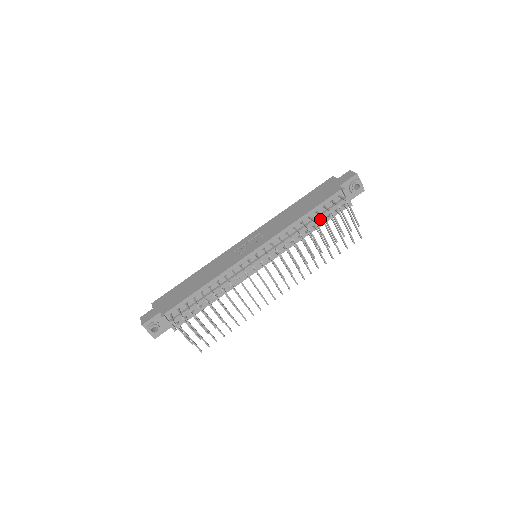
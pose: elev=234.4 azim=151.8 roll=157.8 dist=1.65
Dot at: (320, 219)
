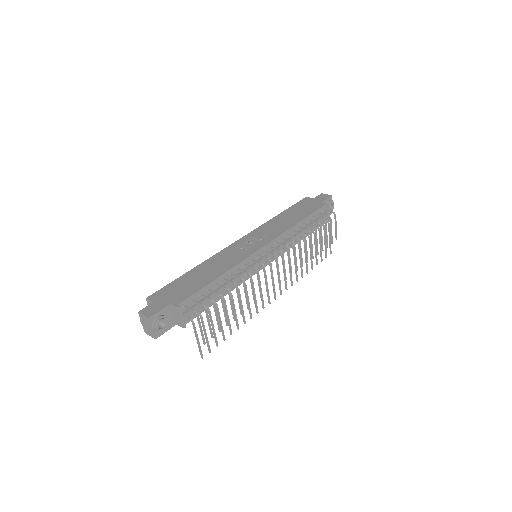
Dot at: (309, 228)
